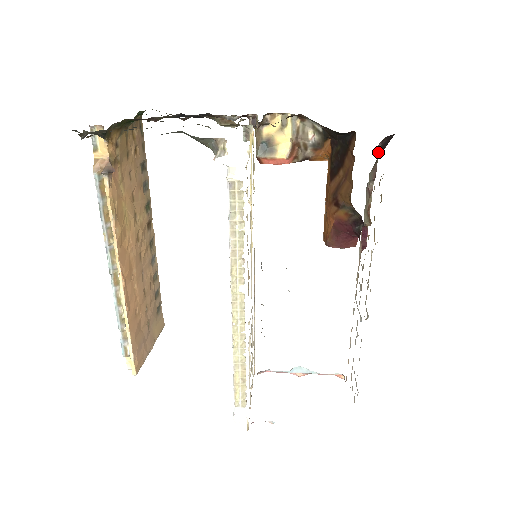
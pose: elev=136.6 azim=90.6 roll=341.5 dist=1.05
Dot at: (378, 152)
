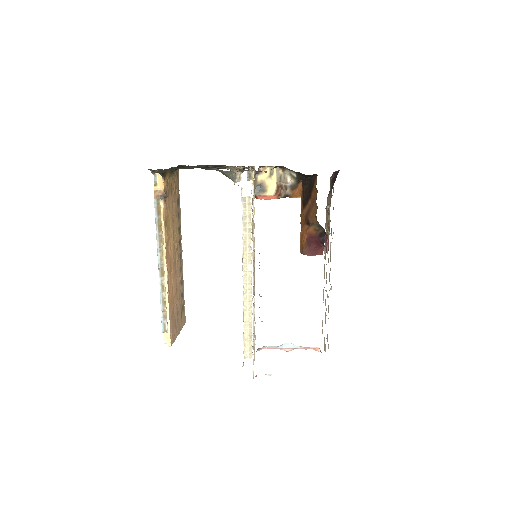
Dot at: (330, 183)
